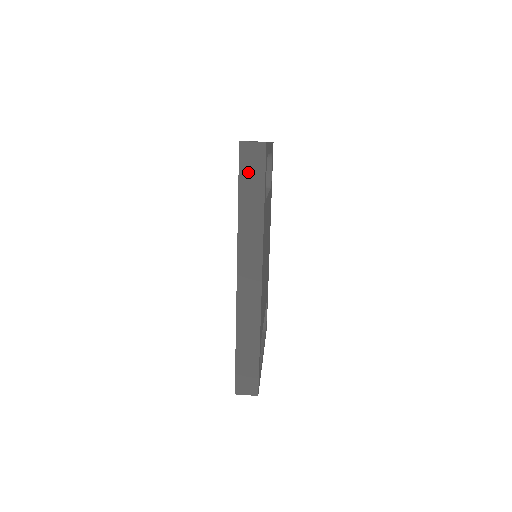
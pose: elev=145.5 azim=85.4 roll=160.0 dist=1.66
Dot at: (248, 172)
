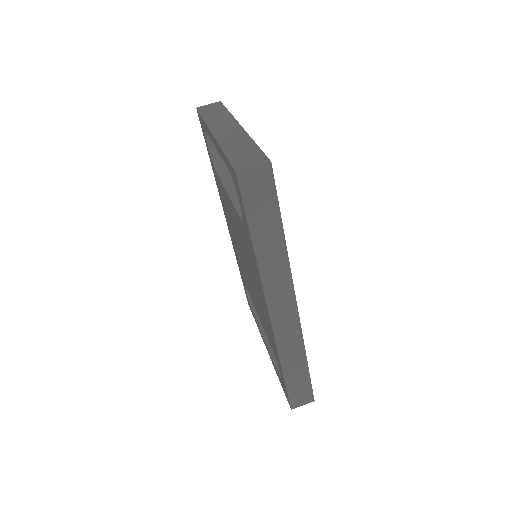
Dot at: (256, 204)
